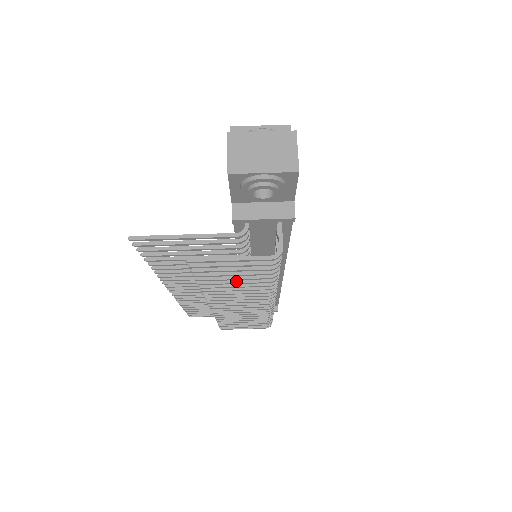
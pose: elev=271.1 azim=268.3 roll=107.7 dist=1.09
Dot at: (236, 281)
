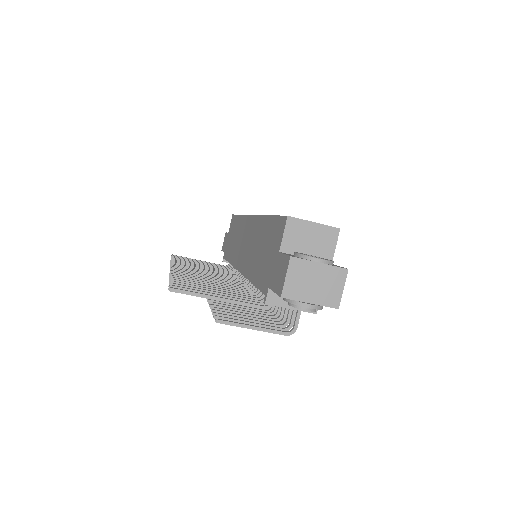
Dot at: (243, 312)
